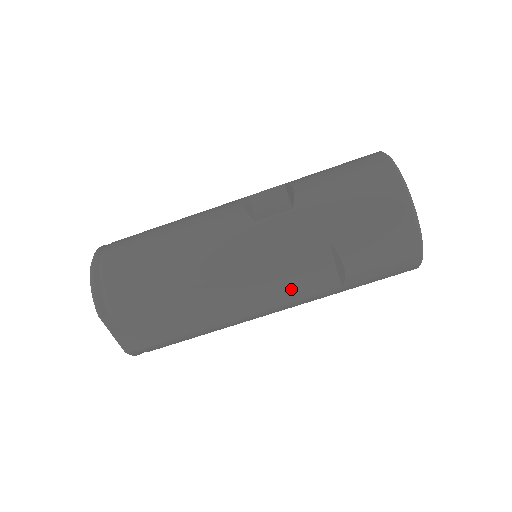
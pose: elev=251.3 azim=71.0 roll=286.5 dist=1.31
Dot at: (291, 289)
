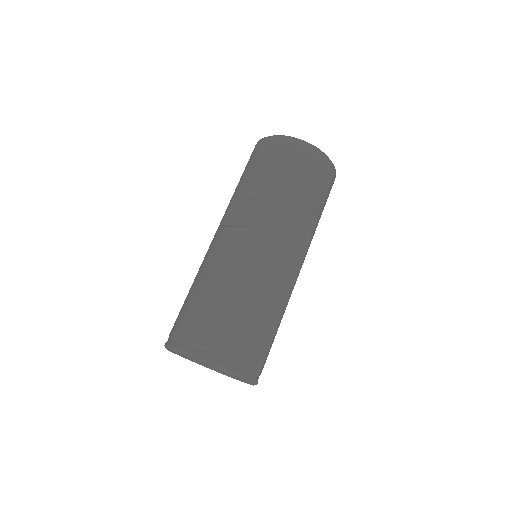
Dot at: (300, 246)
